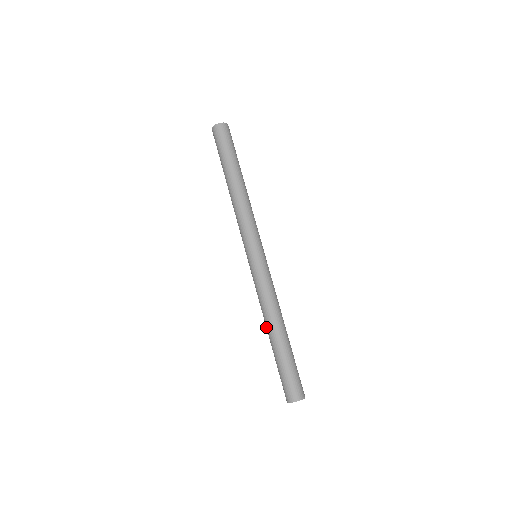
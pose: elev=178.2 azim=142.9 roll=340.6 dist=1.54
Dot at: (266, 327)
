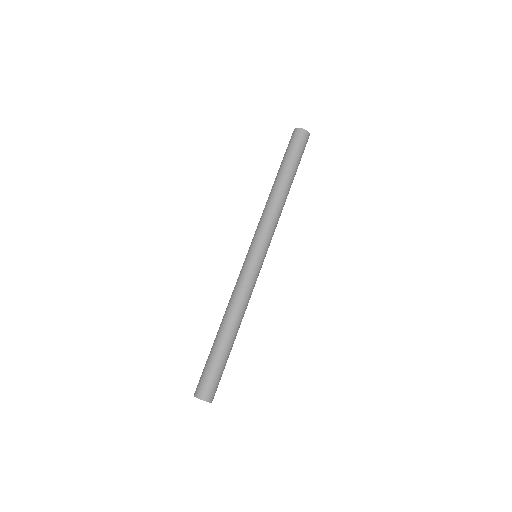
Dot at: (225, 321)
